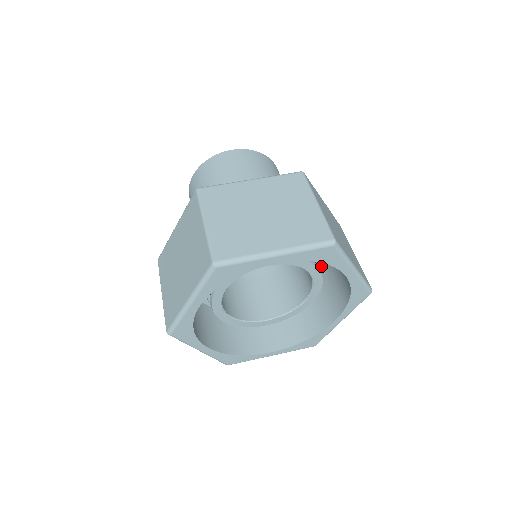
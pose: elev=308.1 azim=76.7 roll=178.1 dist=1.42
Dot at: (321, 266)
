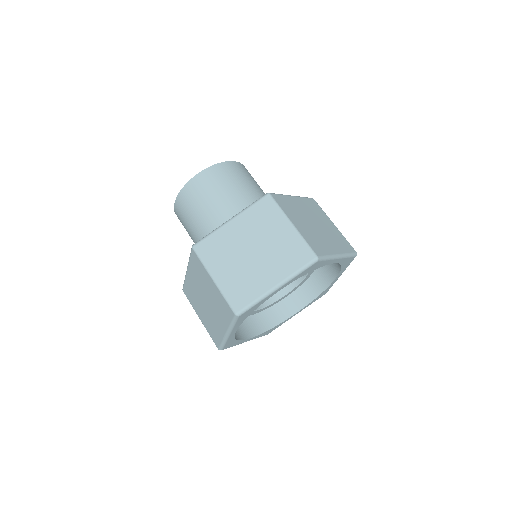
Dot at: occluded
